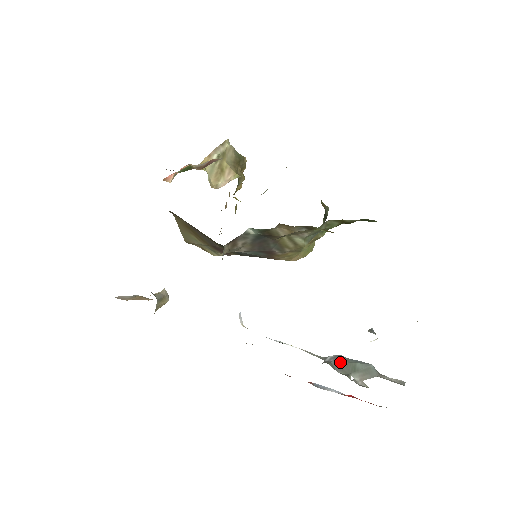
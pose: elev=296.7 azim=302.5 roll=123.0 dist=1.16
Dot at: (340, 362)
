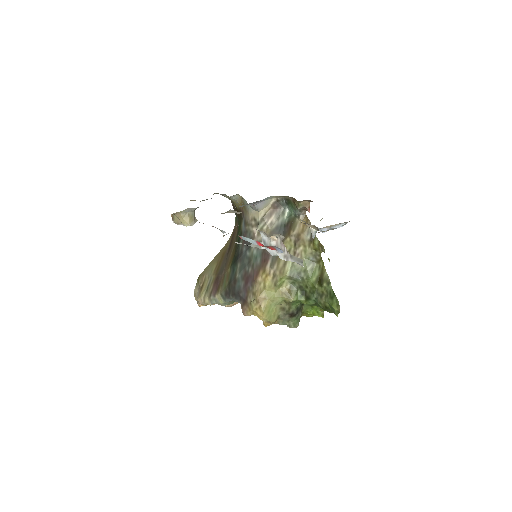
Dot at: occluded
